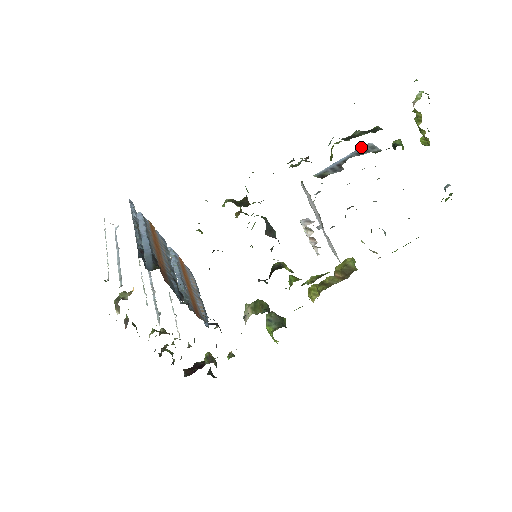
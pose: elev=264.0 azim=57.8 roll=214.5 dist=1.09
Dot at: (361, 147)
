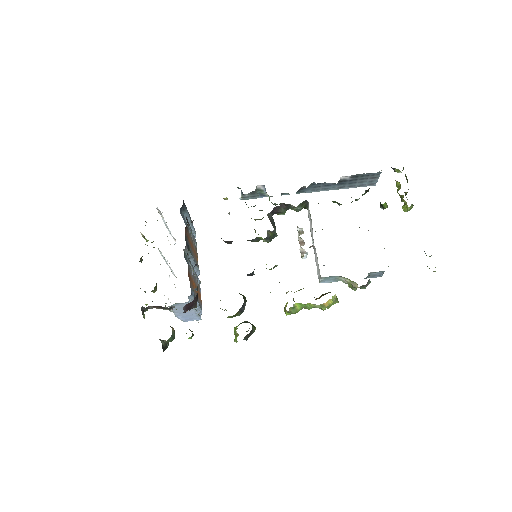
Dot at: occluded
